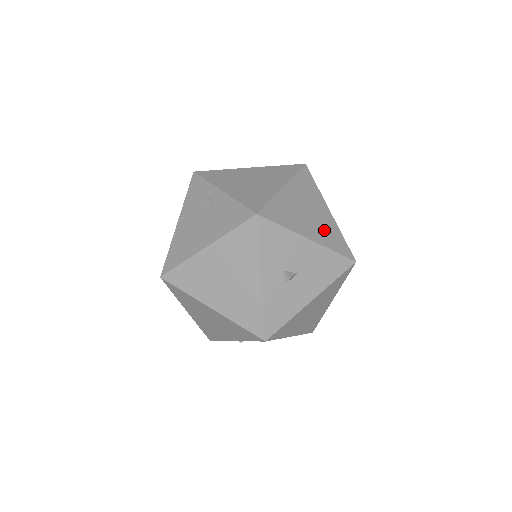
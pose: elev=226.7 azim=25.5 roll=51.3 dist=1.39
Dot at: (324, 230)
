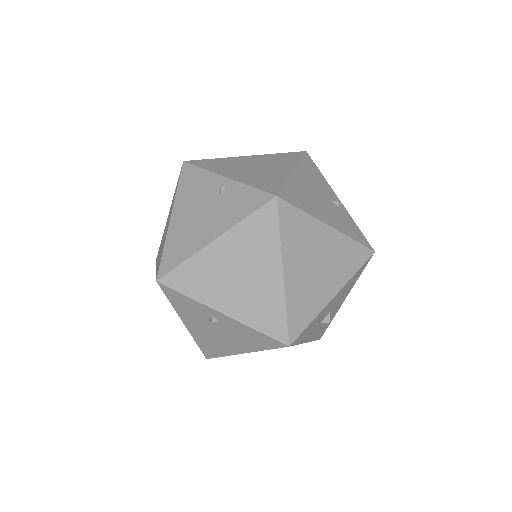
Dot at: (338, 263)
